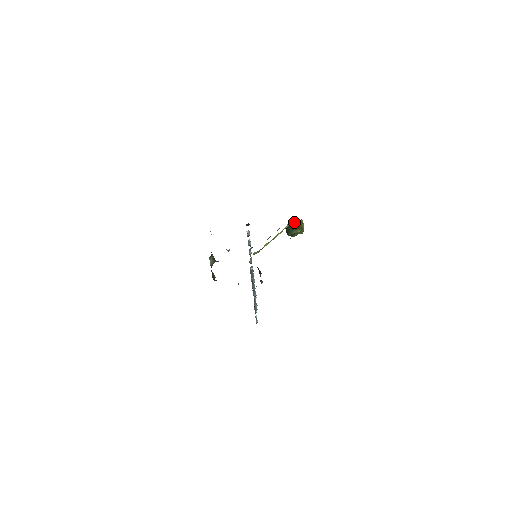
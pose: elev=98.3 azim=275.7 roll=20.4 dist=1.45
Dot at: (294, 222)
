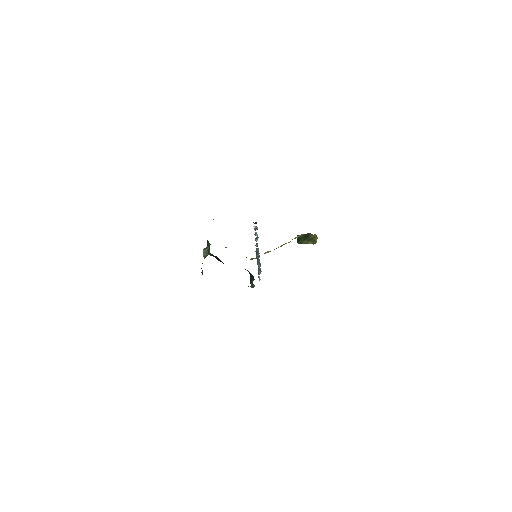
Dot at: (307, 234)
